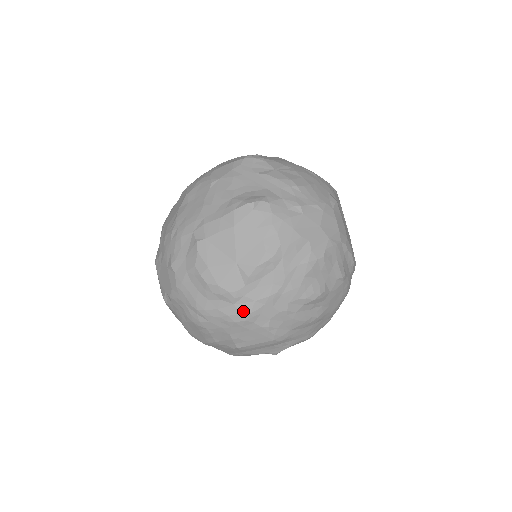
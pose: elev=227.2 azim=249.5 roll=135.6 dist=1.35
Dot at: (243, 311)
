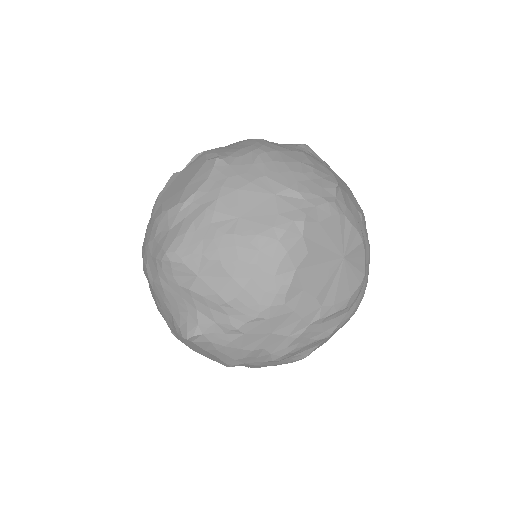
Dot at: occluded
